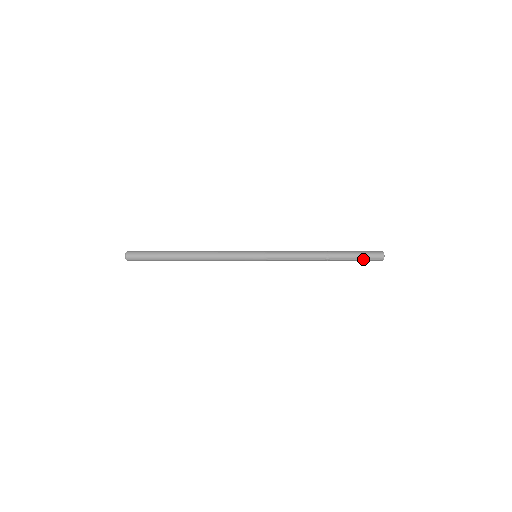
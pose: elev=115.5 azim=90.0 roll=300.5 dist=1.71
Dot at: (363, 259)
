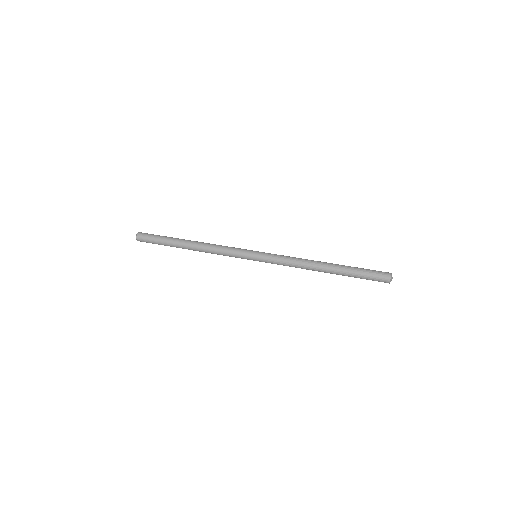
Dot at: (368, 272)
